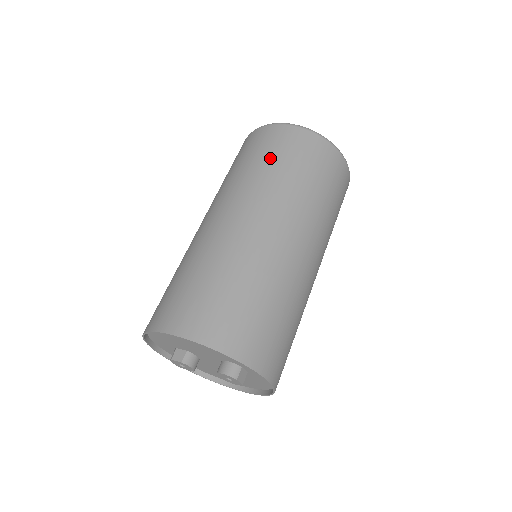
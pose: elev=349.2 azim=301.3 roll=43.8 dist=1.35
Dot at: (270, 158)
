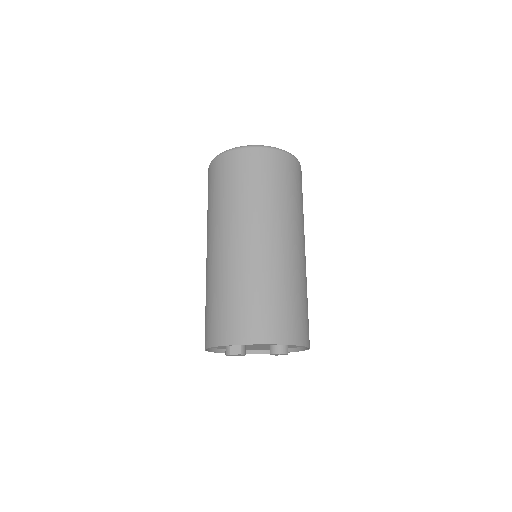
Dot at: (266, 182)
